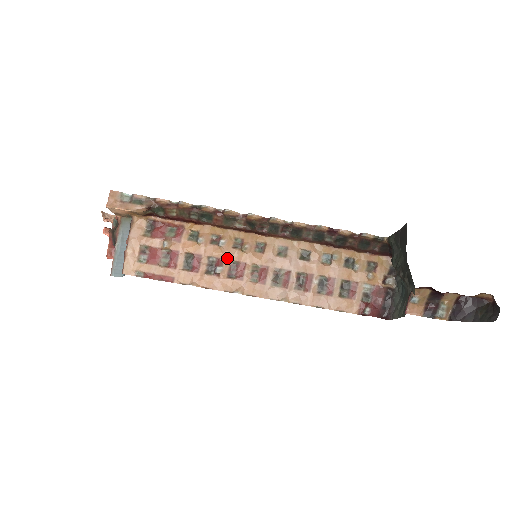
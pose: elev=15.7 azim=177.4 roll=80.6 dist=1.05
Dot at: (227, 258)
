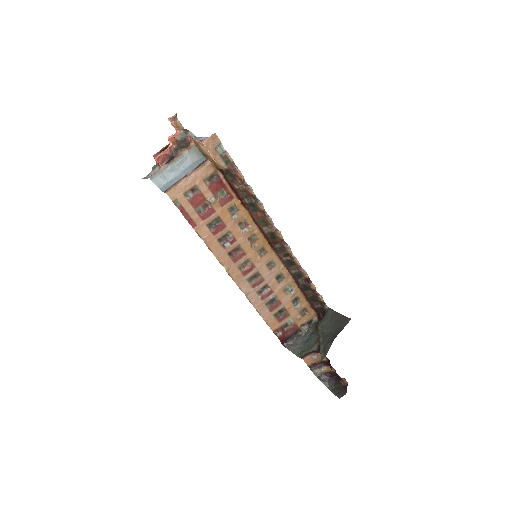
Dot at: (239, 242)
